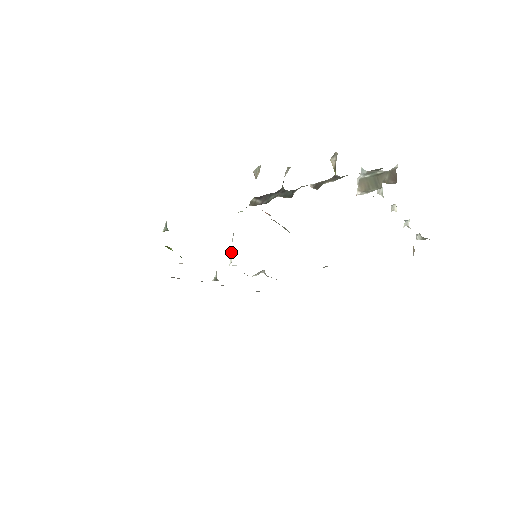
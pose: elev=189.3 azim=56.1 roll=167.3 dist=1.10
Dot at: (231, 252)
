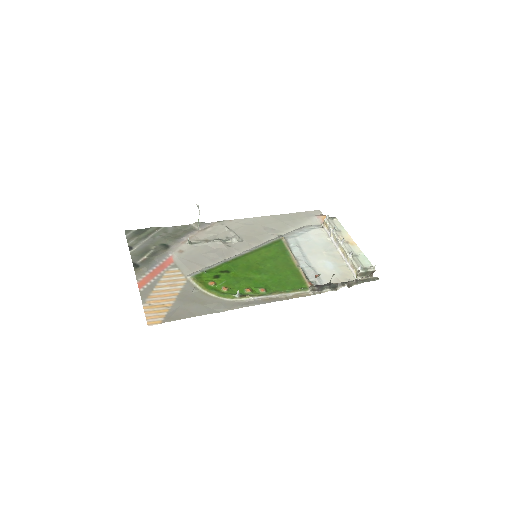
Dot at: occluded
